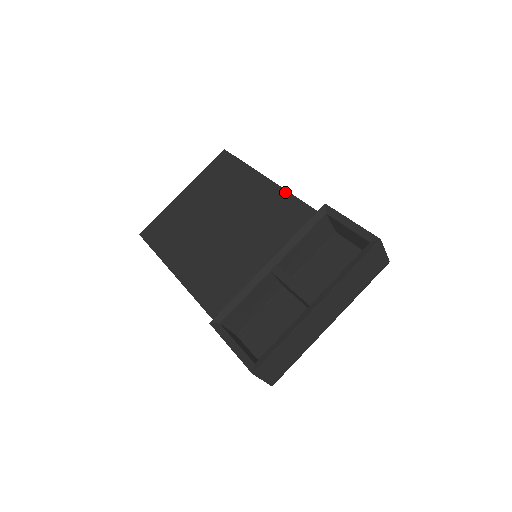
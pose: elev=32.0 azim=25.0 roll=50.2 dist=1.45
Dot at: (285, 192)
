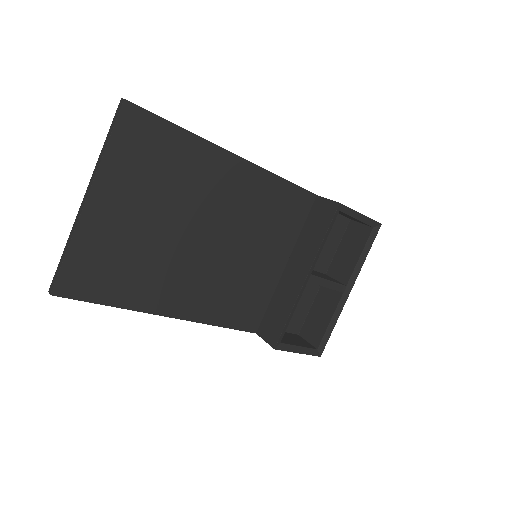
Dot at: (259, 169)
